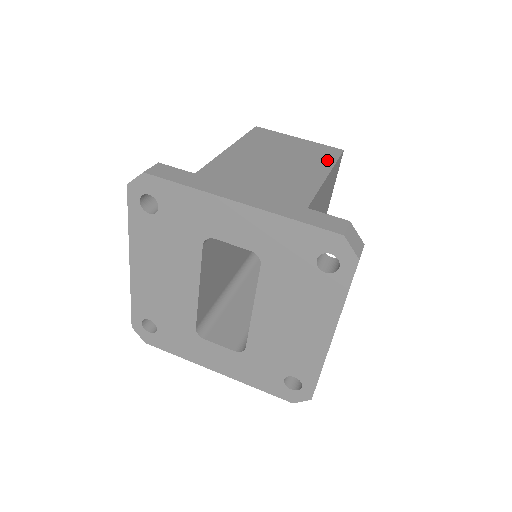
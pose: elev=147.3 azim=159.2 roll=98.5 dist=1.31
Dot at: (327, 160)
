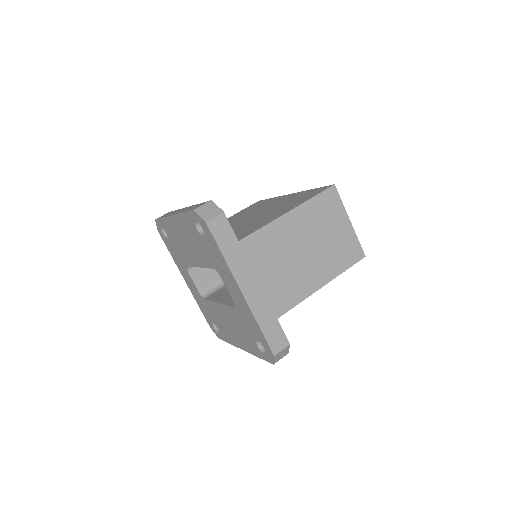
Dot at: (341, 266)
